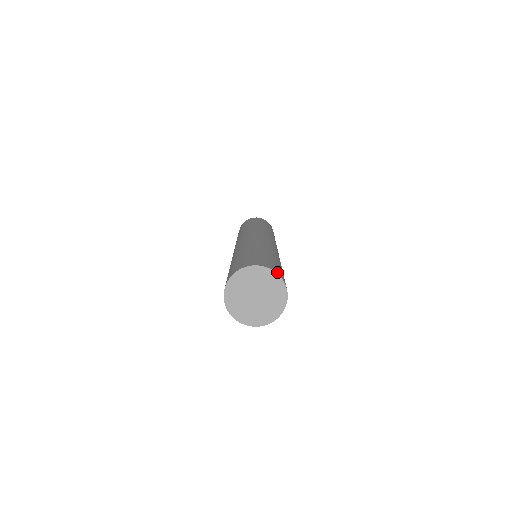
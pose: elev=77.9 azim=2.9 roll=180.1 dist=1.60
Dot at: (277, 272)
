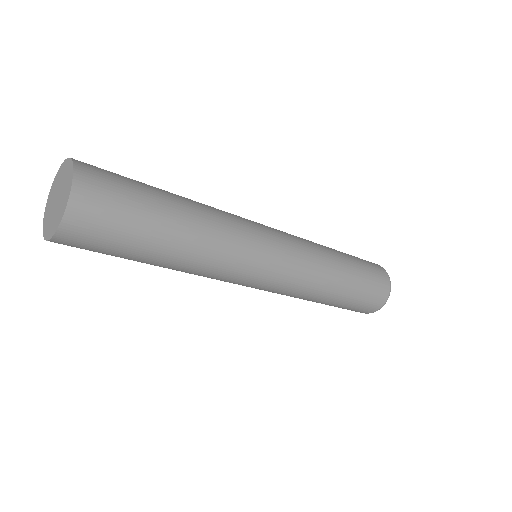
Dot at: (80, 166)
